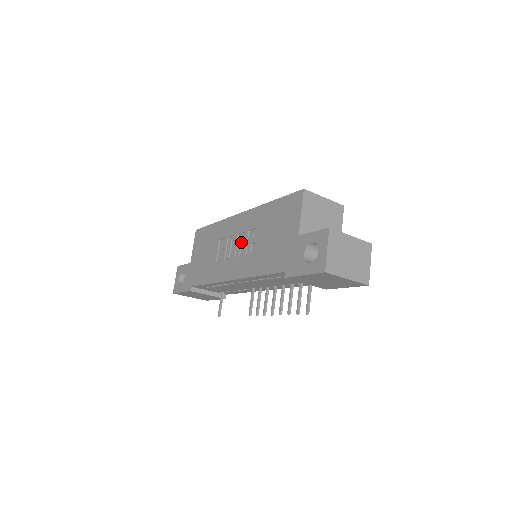
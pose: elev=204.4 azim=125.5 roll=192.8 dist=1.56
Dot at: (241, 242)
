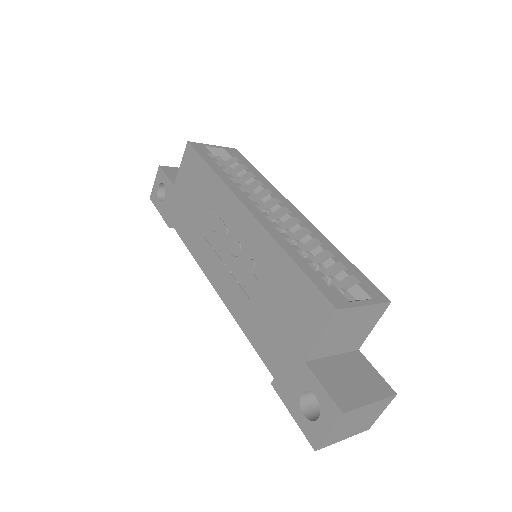
Dot at: (237, 255)
